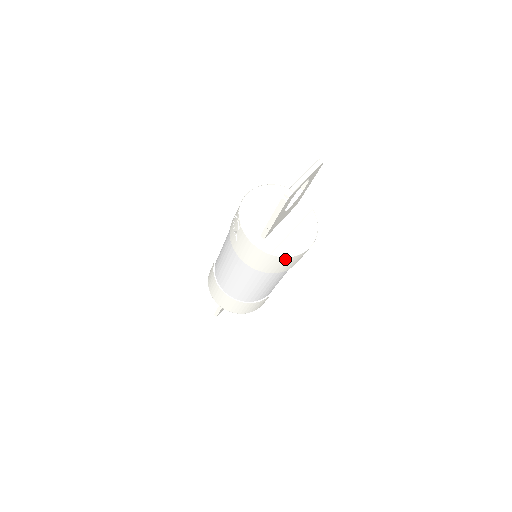
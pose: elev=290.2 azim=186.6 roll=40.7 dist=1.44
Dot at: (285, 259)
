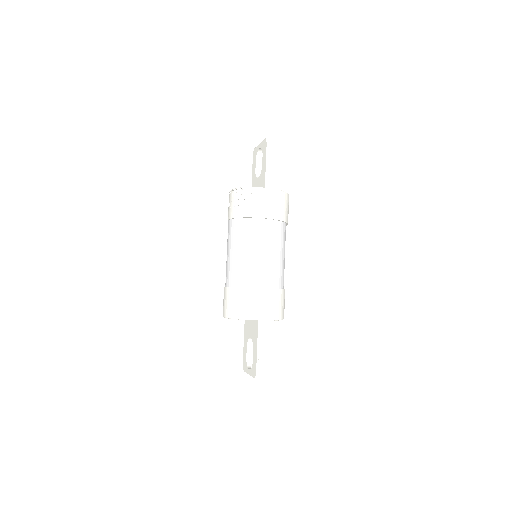
Dot at: (287, 198)
